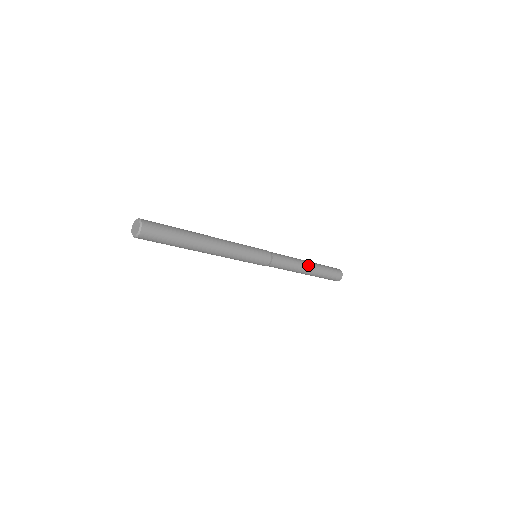
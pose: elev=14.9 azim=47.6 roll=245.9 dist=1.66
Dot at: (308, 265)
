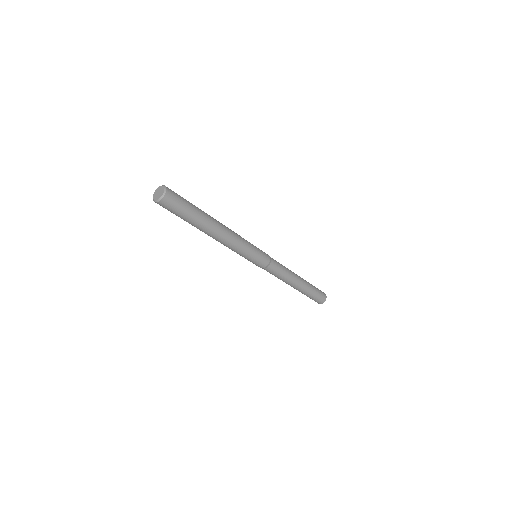
Dot at: (299, 277)
